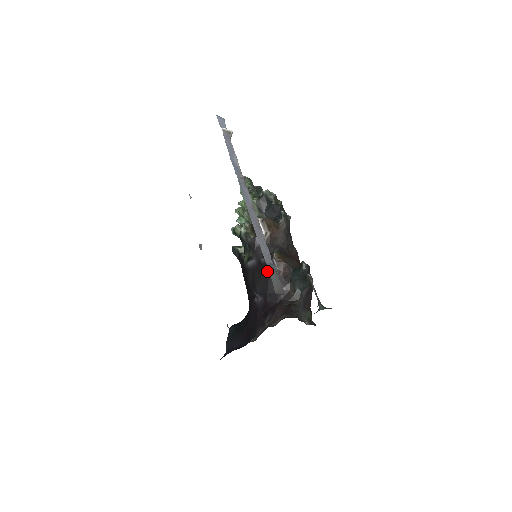
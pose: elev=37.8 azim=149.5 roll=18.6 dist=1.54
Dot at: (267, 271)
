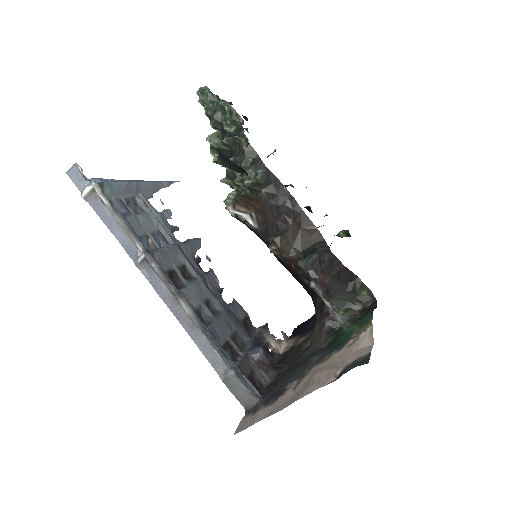
Dot at: occluded
